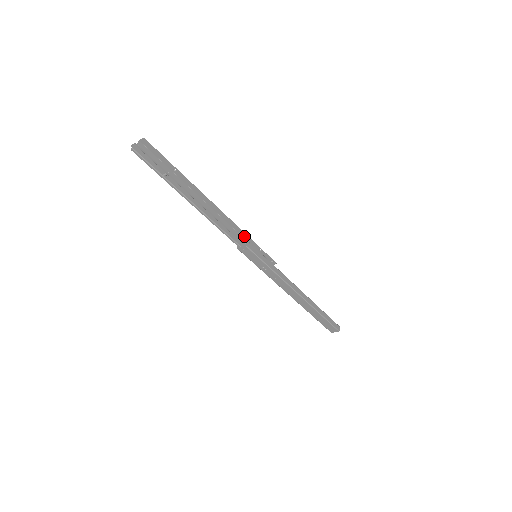
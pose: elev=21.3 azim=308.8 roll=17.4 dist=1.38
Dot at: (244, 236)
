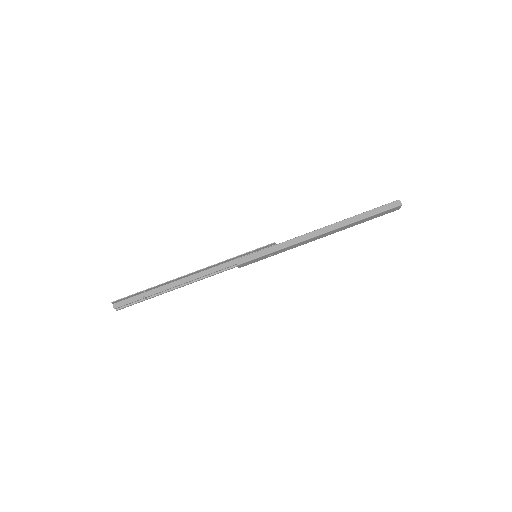
Dot at: (230, 260)
